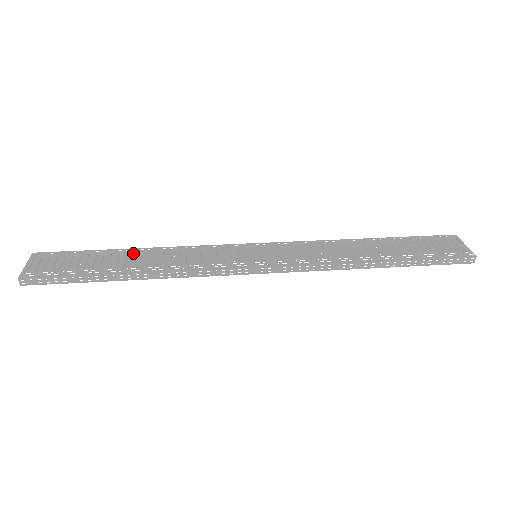
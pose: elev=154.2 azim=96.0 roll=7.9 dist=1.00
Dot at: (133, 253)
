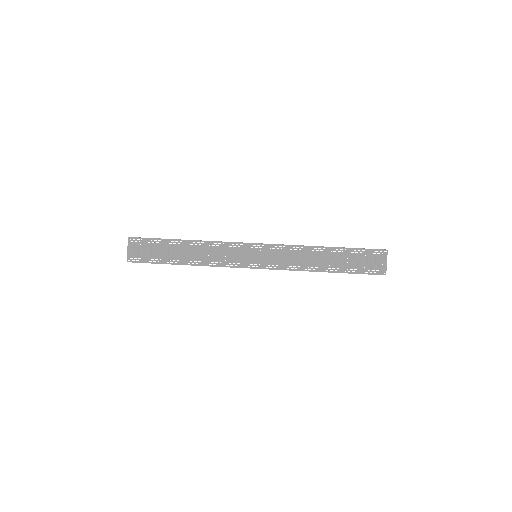
Dot at: (185, 246)
